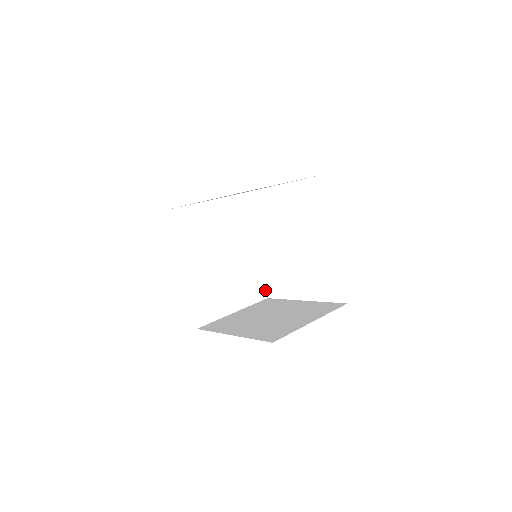
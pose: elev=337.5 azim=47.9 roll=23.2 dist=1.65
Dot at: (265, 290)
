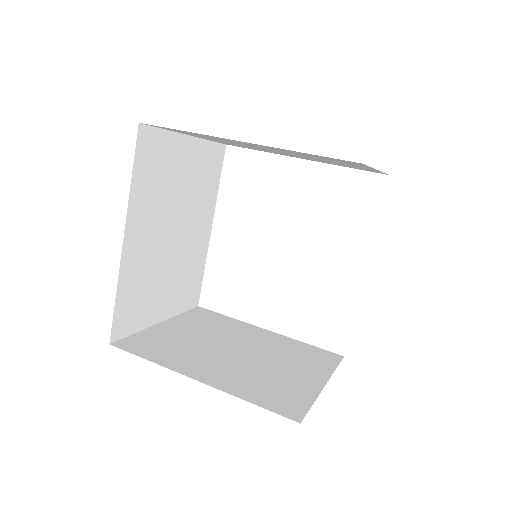
Dot at: occluded
